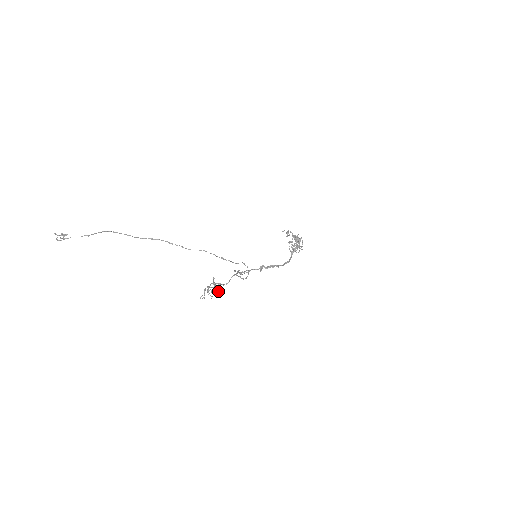
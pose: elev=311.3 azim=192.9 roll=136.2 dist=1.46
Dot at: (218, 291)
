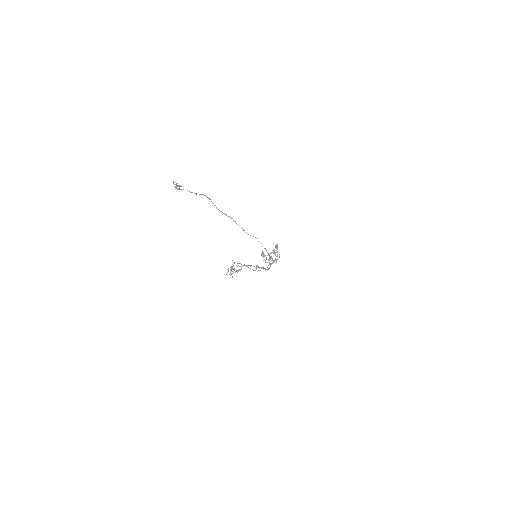
Dot at: occluded
